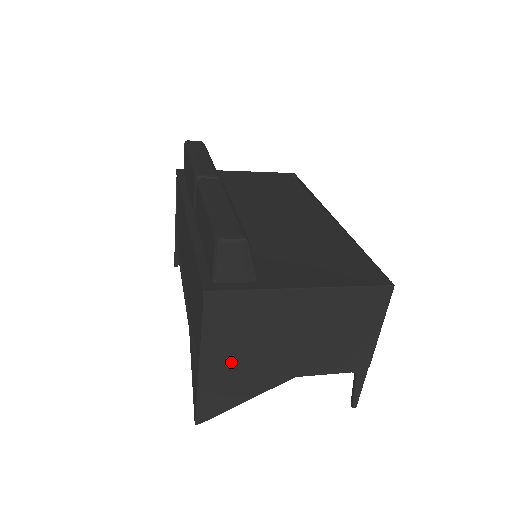
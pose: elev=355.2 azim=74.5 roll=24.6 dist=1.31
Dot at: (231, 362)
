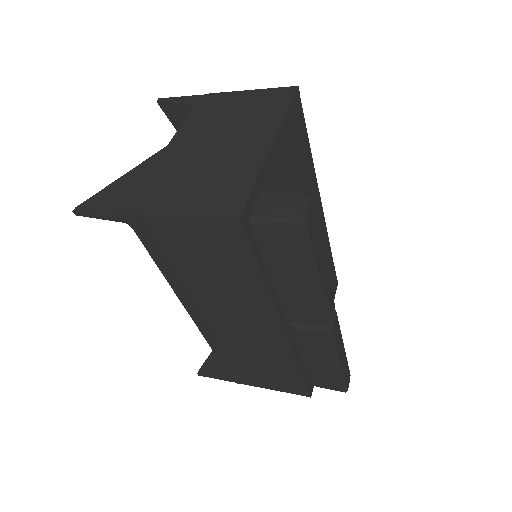
Dot at: occluded
